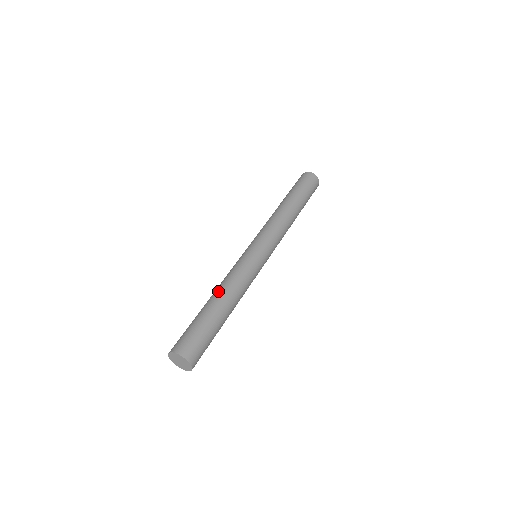
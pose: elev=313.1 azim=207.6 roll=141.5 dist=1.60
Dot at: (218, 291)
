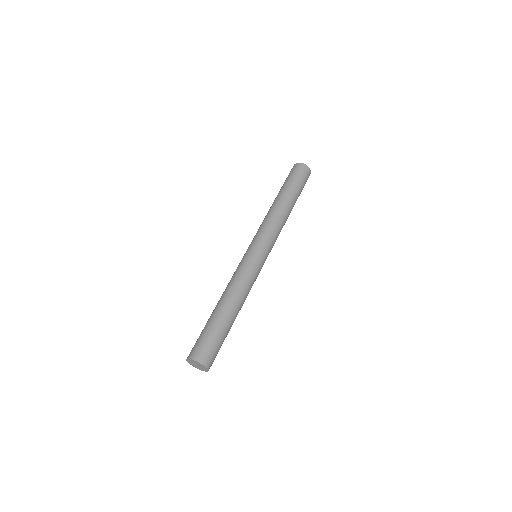
Dot at: (235, 301)
